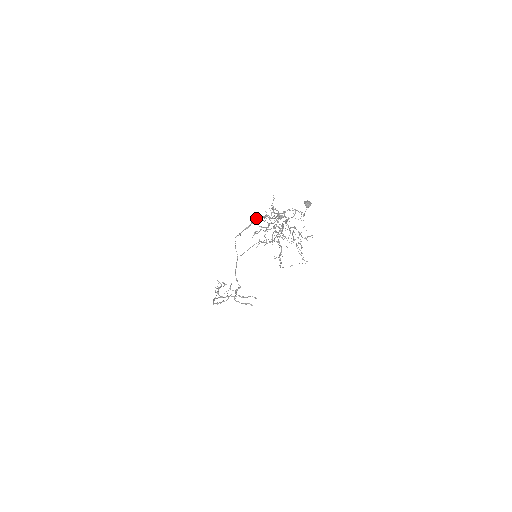
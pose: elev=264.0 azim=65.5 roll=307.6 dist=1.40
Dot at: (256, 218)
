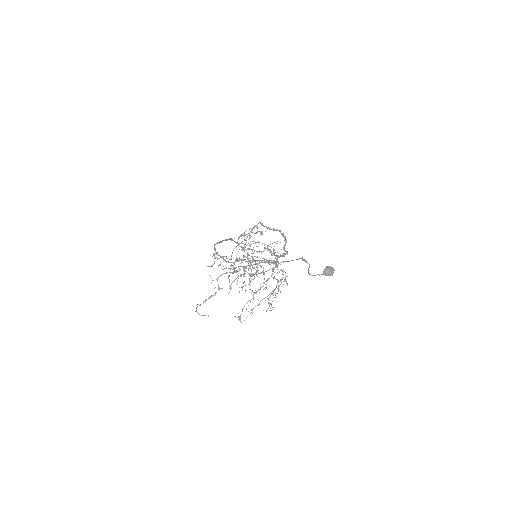
Dot at: occluded
